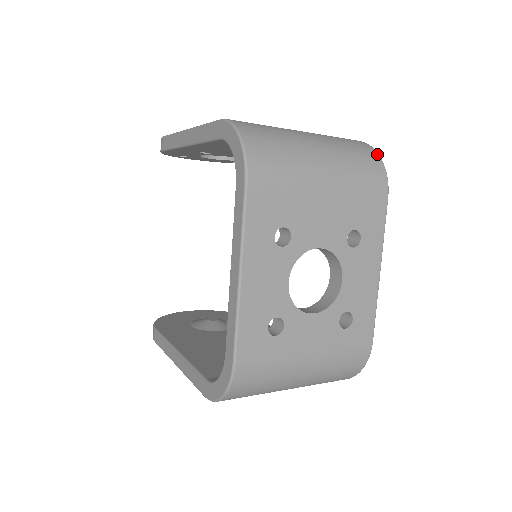
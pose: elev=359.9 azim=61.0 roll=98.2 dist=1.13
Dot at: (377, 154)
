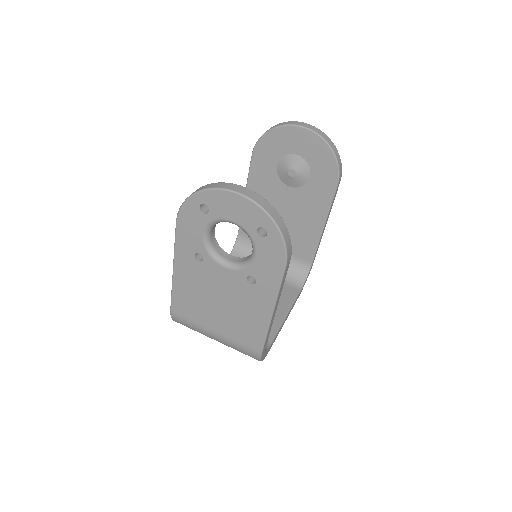
Dot at: occluded
